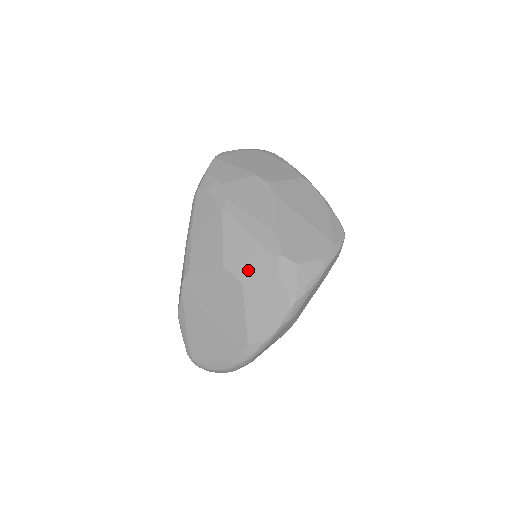
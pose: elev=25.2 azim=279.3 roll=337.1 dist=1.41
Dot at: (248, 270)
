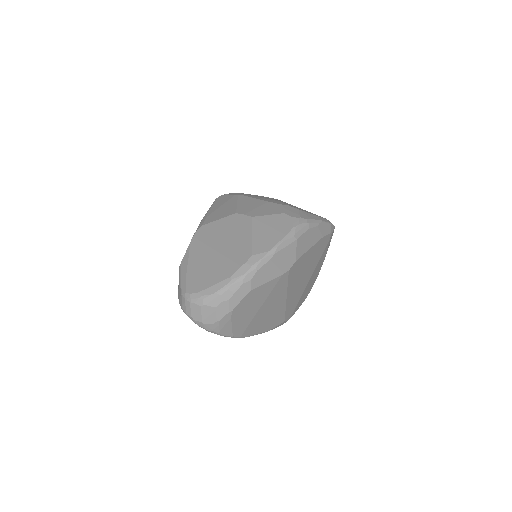
Dot at: (258, 211)
